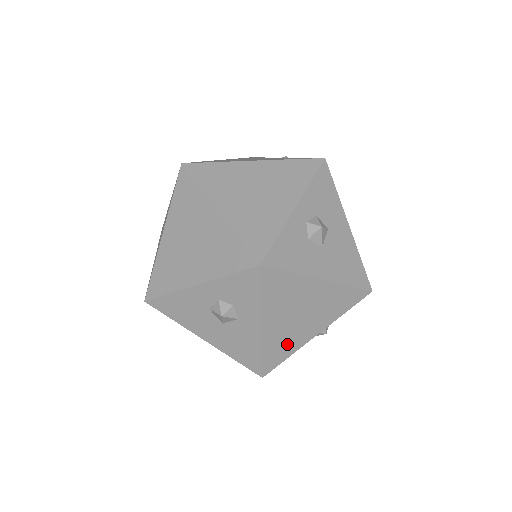
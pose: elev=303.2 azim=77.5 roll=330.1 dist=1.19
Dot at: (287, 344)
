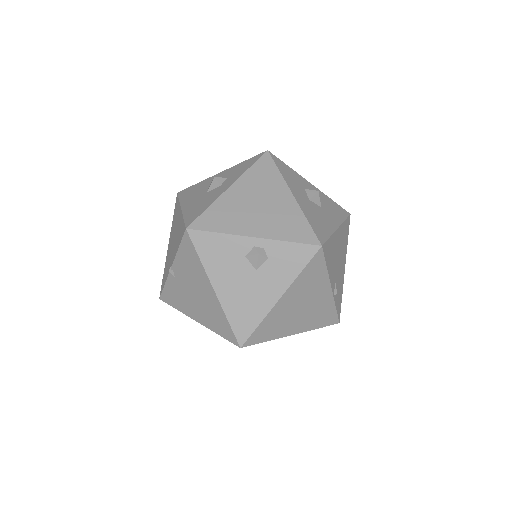
Dot at: (229, 220)
